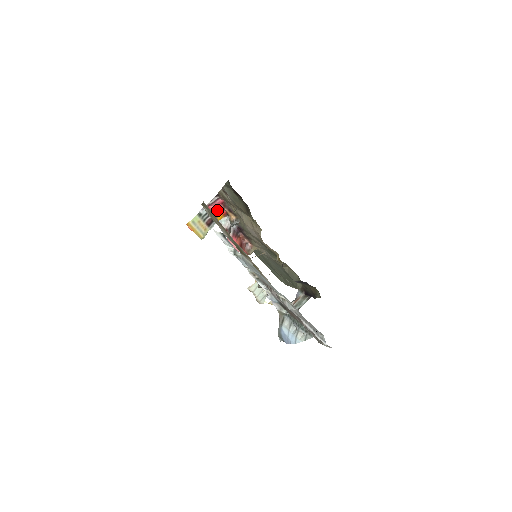
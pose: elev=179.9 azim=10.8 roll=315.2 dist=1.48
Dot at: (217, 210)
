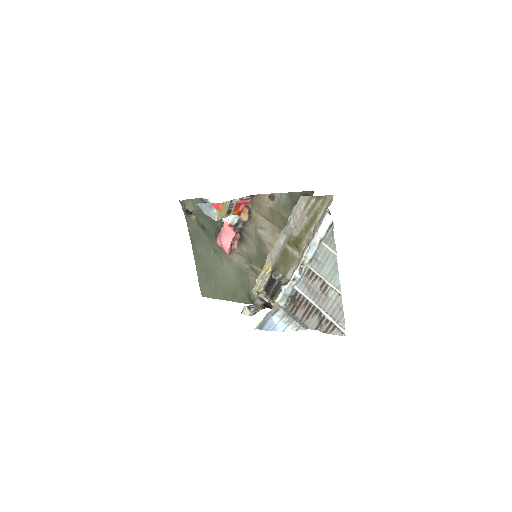
Dot at: (238, 206)
